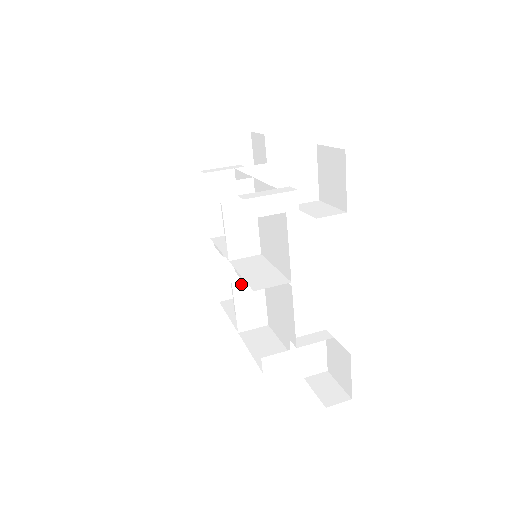
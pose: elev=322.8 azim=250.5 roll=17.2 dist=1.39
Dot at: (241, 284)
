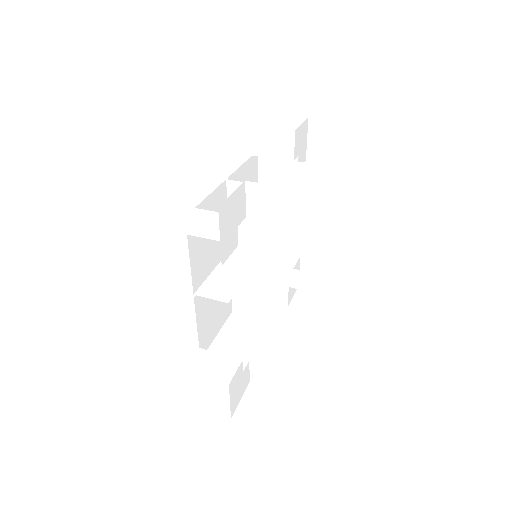
Dot at: occluded
